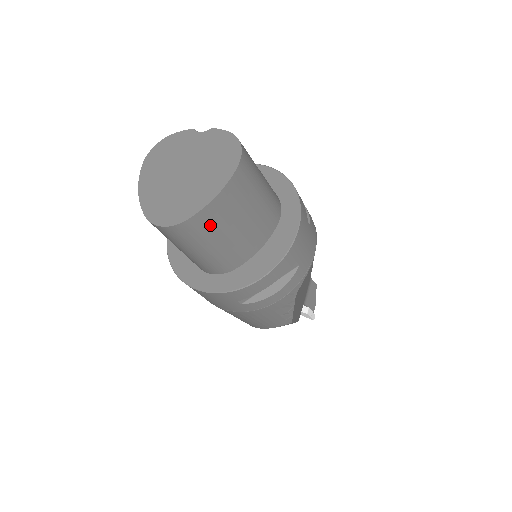
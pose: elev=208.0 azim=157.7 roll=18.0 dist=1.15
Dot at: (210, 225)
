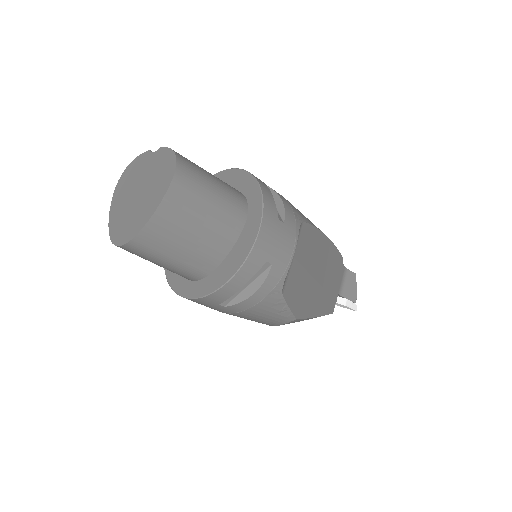
Dot at: (160, 239)
